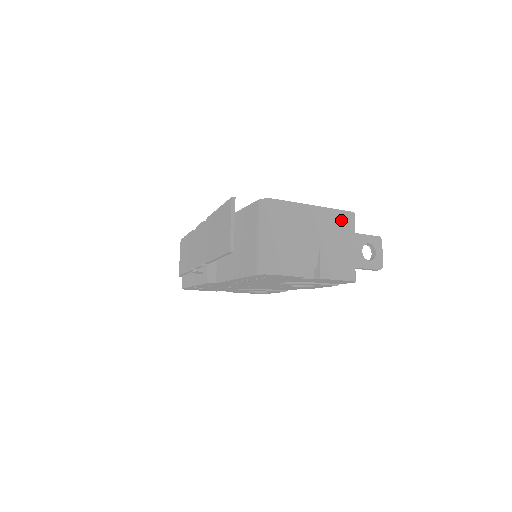
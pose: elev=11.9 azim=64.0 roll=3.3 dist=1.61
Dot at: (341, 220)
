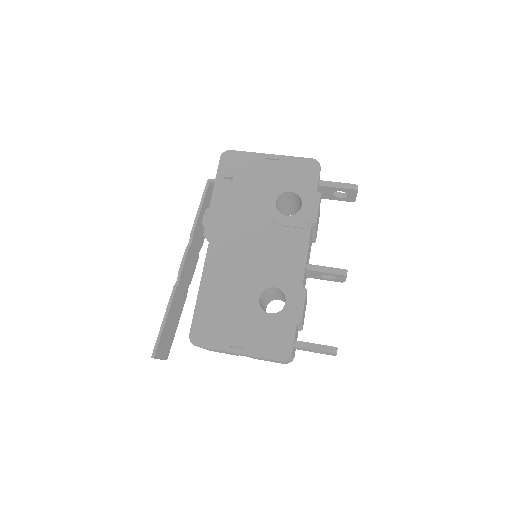
Dot at: occluded
